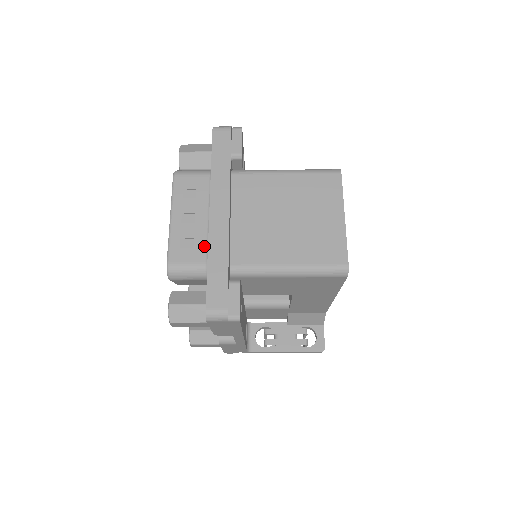
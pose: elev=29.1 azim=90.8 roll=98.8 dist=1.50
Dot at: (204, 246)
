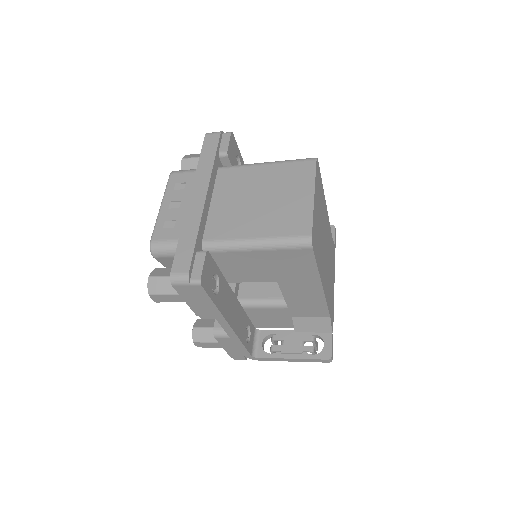
Dot at: occluded
